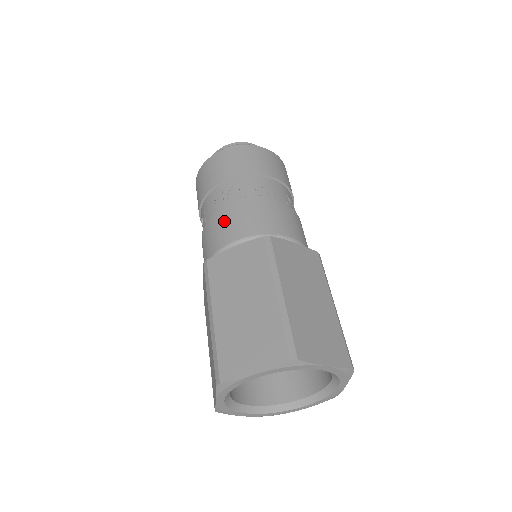
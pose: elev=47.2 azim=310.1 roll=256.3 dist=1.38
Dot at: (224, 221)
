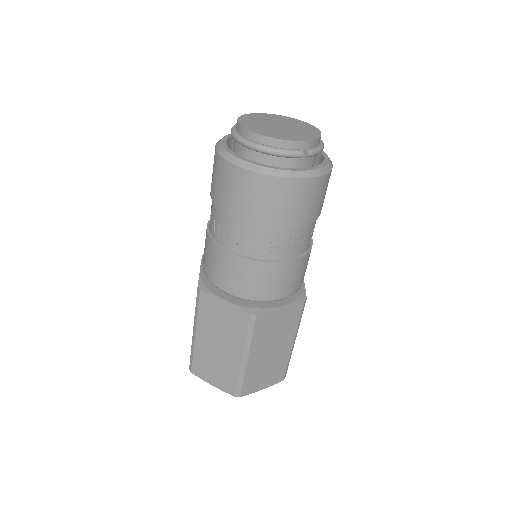
Dot at: (281, 276)
